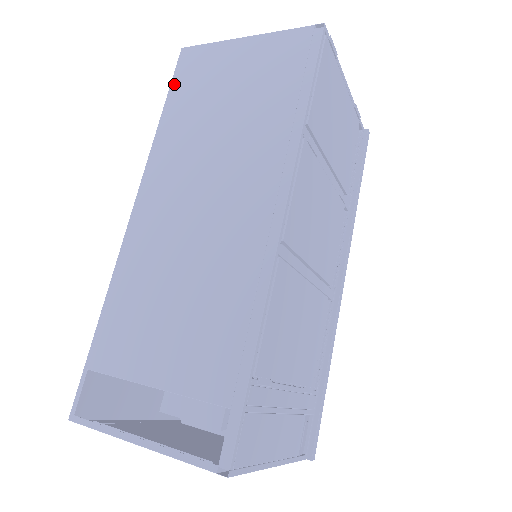
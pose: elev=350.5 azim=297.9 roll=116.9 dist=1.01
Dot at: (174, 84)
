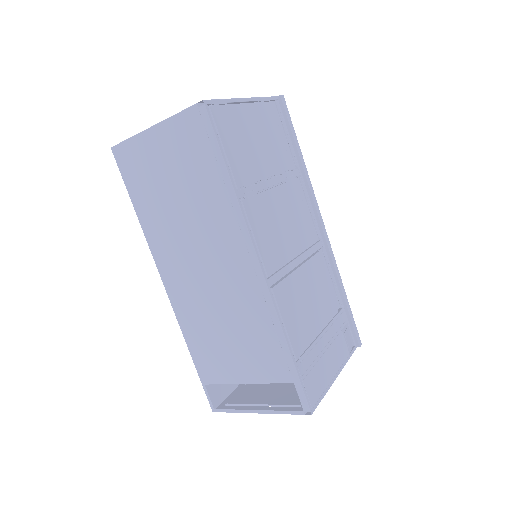
Dot at: (126, 182)
